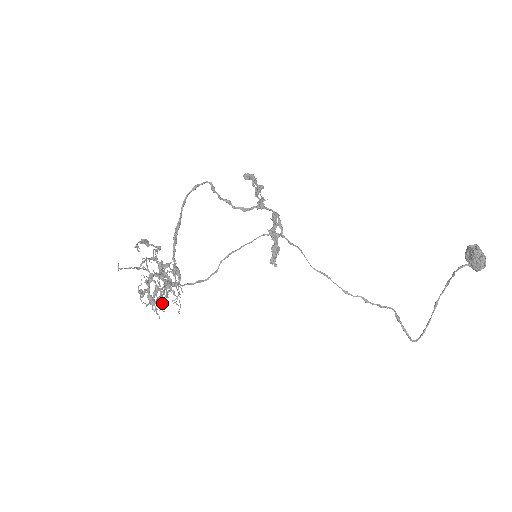
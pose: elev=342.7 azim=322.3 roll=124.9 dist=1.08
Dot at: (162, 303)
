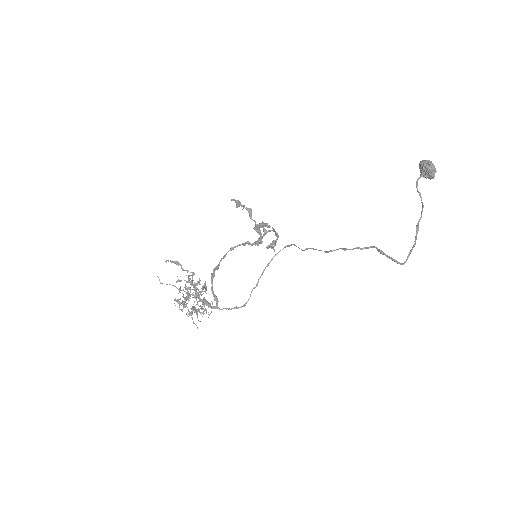
Dot at: (195, 310)
